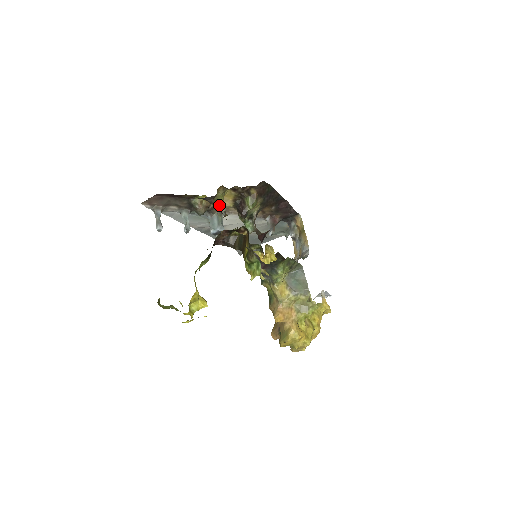
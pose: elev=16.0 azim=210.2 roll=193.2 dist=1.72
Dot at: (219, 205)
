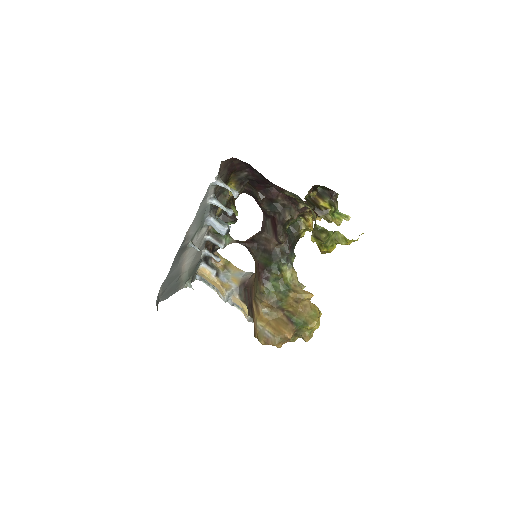
Dot at: occluded
